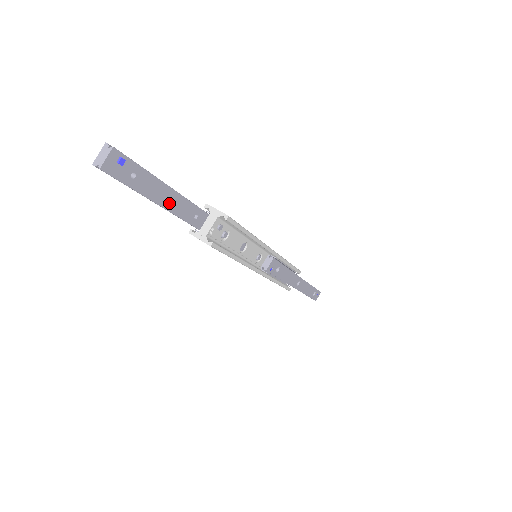
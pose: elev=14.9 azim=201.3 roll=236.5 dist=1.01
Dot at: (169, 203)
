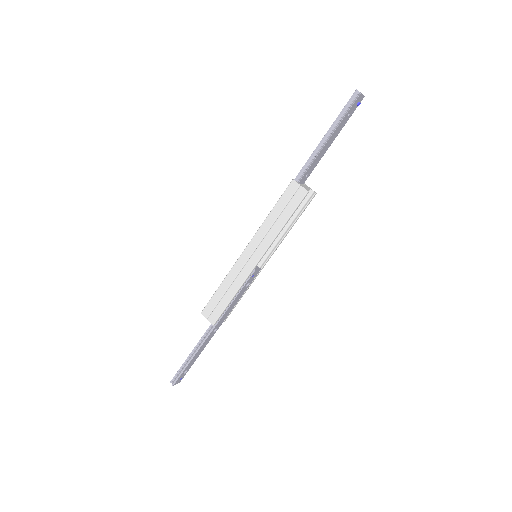
Dot at: (324, 148)
